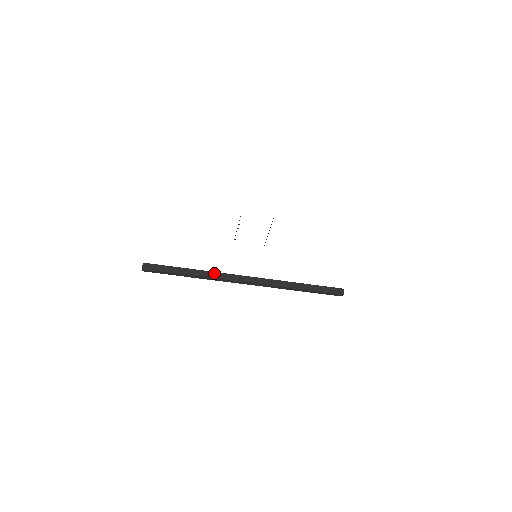
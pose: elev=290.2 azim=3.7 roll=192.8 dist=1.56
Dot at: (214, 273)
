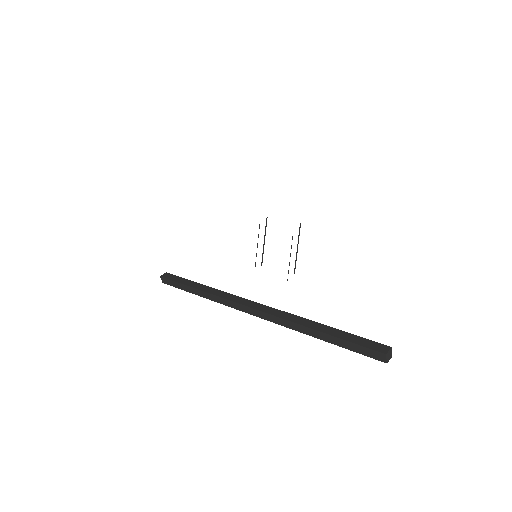
Dot at: (220, 291)
